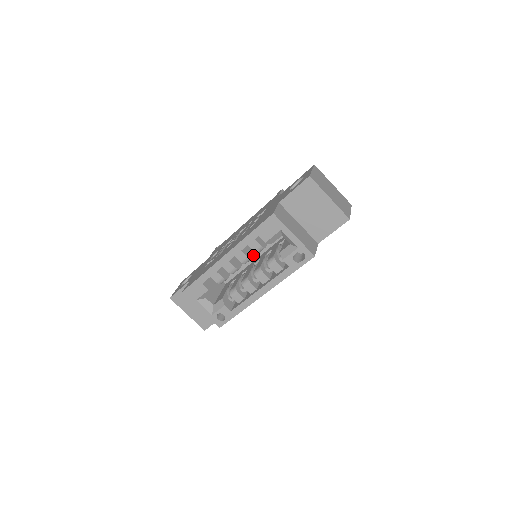
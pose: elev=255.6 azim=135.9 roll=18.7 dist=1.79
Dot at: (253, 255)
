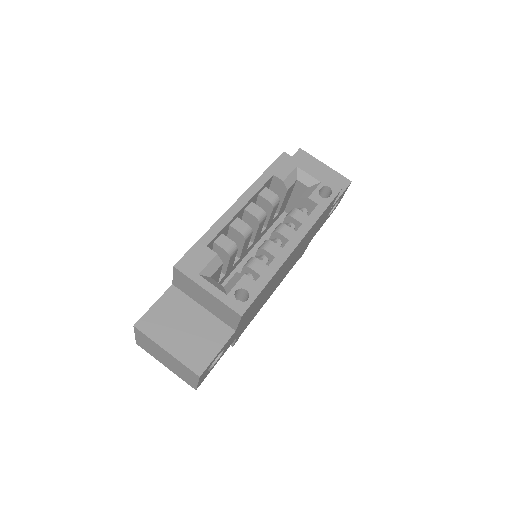
Dot at: (264, 219)
